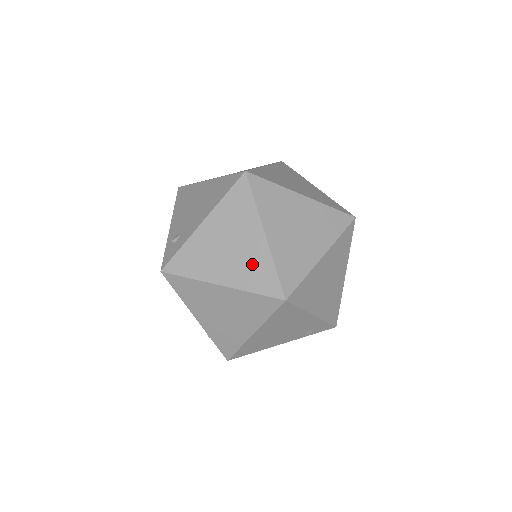
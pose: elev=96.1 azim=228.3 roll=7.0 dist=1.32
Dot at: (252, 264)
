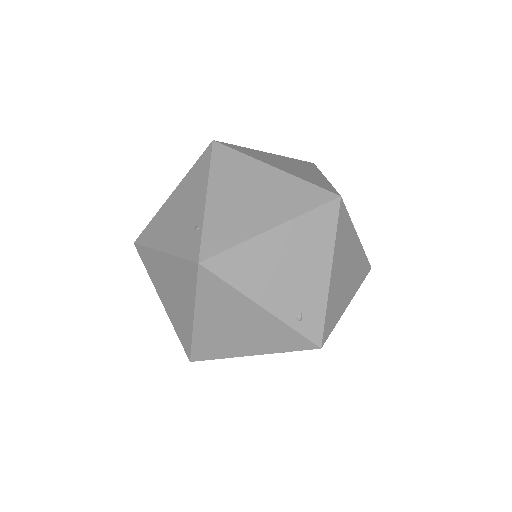
Dot at: (310, 176)
